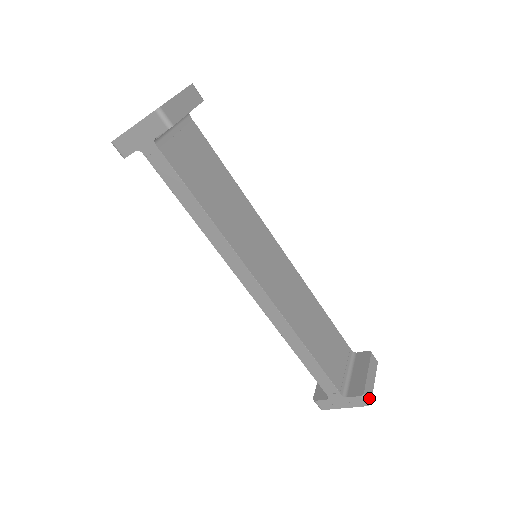
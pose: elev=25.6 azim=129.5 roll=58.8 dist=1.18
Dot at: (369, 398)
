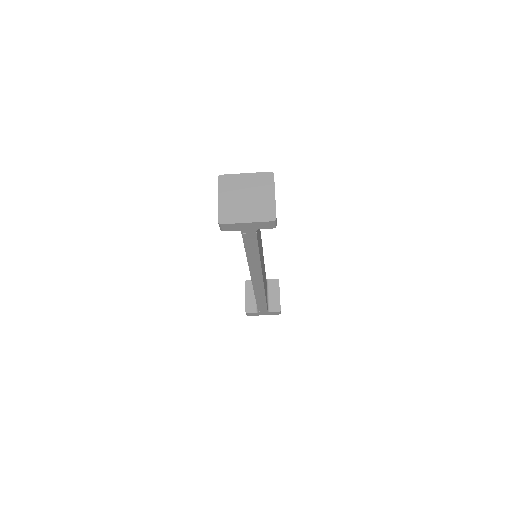
Dot at: occluded
